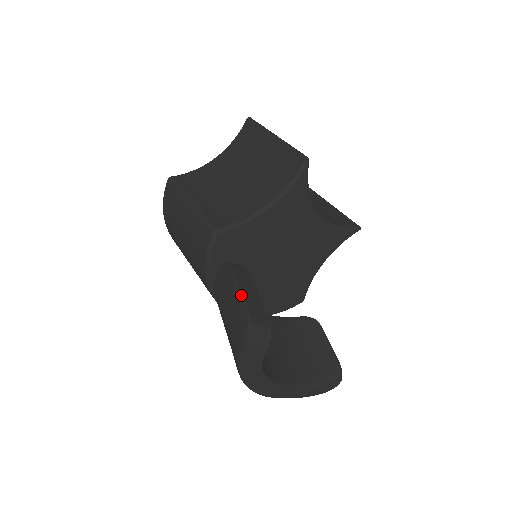
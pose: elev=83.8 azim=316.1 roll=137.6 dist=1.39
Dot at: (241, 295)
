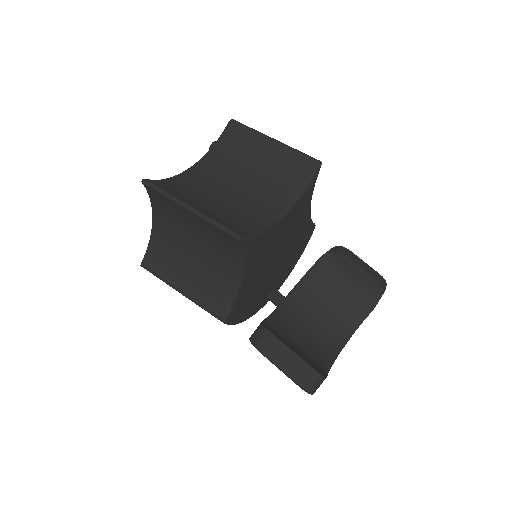
Dot at: occluded
